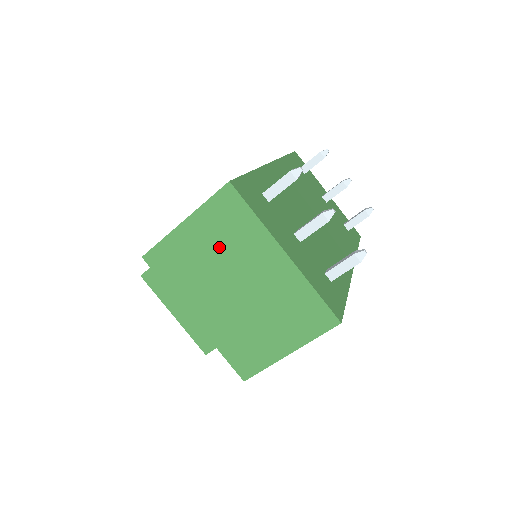
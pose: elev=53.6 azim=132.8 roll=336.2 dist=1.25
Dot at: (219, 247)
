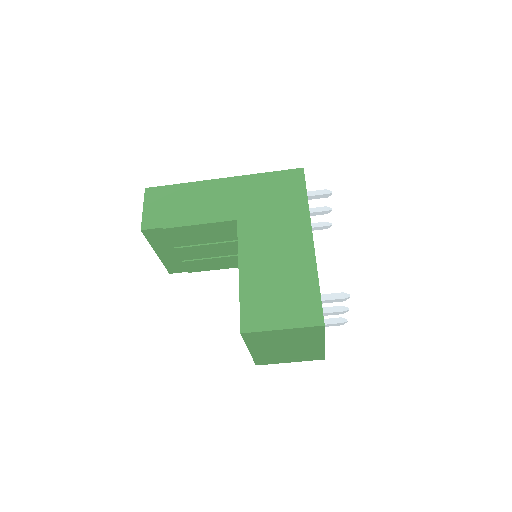
Dot at: (293, 338)
